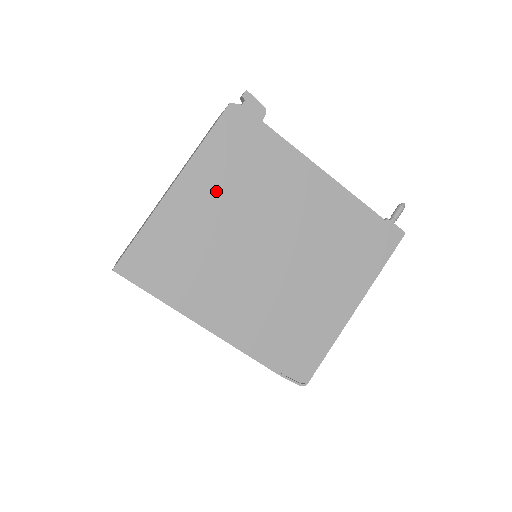
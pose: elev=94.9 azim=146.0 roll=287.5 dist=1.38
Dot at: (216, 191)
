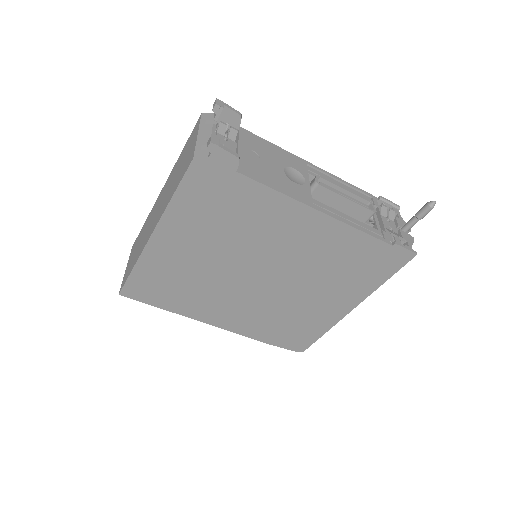
Dot at: (196, 237)
